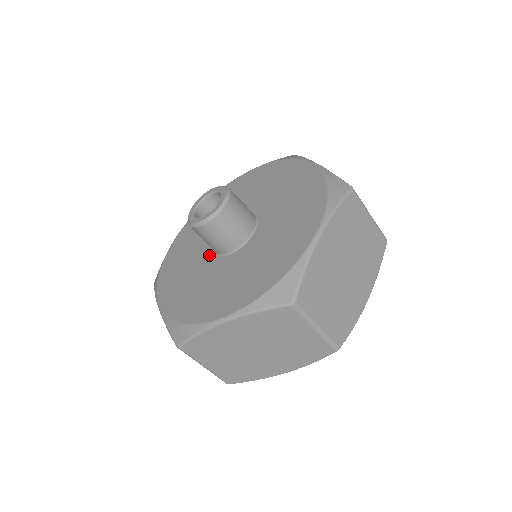
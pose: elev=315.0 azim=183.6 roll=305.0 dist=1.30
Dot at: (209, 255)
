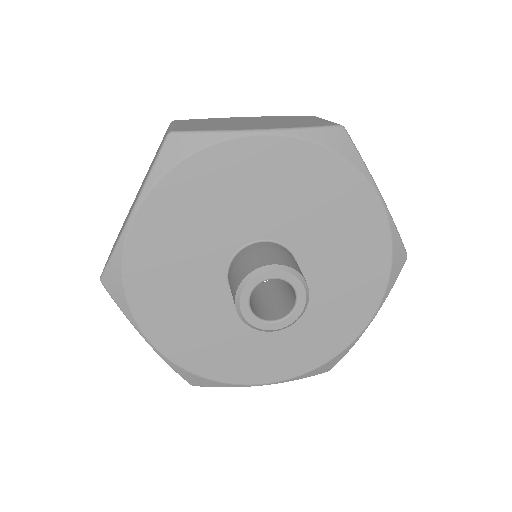
Dot at: (226, 254)
